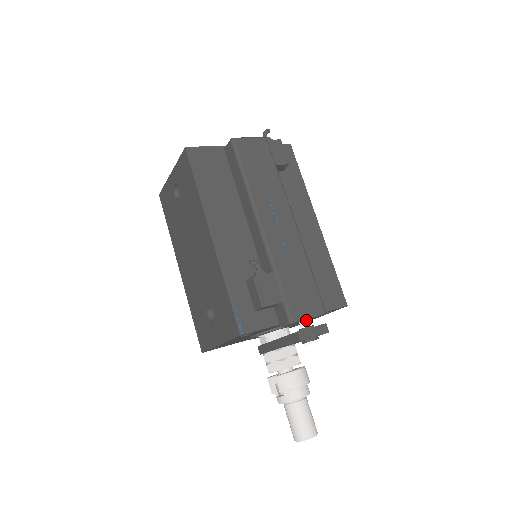
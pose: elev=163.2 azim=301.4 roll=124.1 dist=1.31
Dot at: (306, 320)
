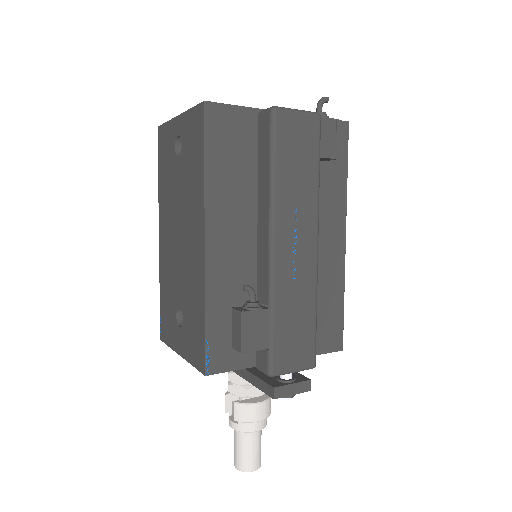
Dot at: occluded
